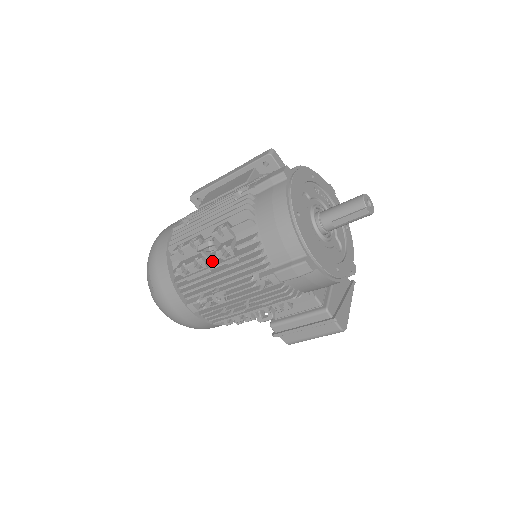
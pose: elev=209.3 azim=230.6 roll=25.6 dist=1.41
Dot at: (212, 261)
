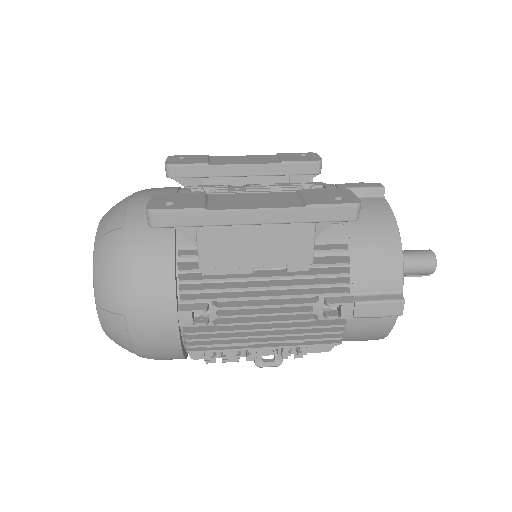
Dot at: occluded
